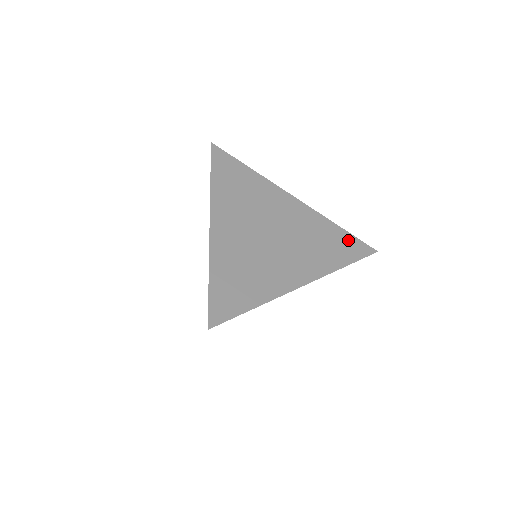
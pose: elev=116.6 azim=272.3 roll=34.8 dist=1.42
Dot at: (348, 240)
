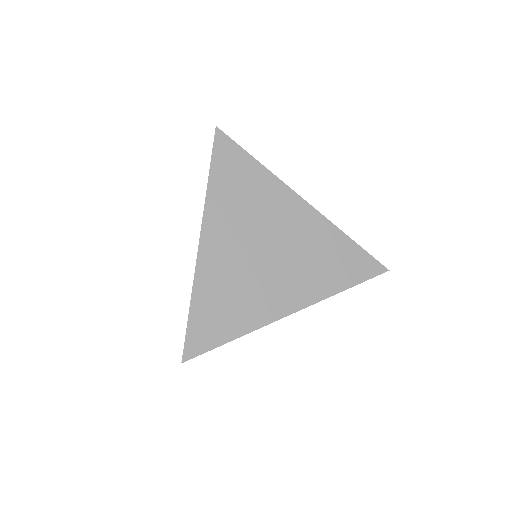
Dot at: (357, 256)
